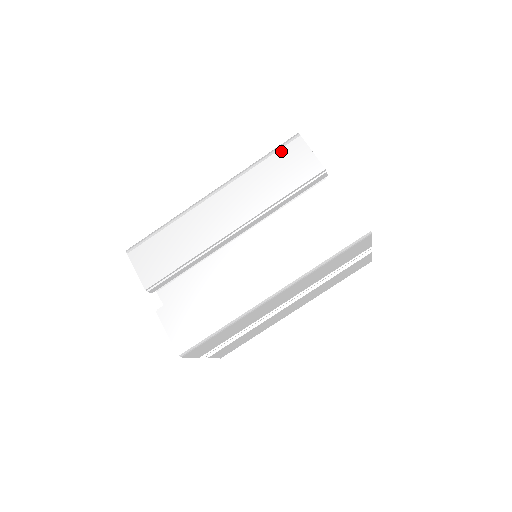
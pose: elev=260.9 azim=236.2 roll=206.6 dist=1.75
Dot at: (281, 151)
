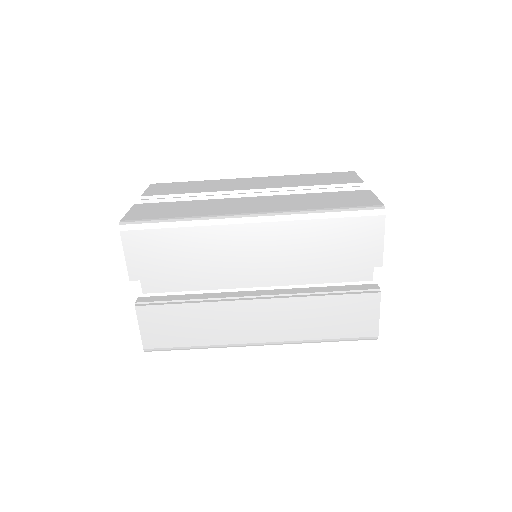
Dot at: (355, 220)
